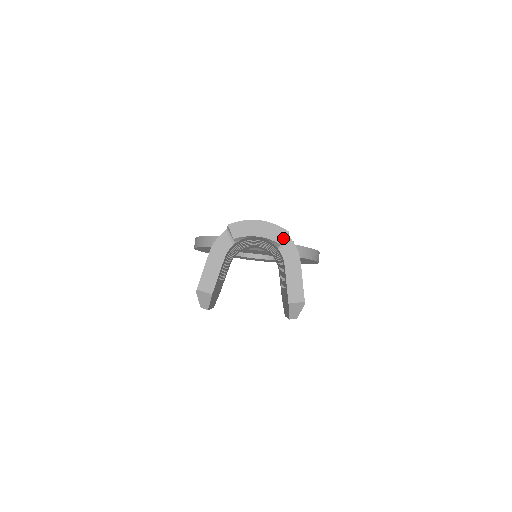
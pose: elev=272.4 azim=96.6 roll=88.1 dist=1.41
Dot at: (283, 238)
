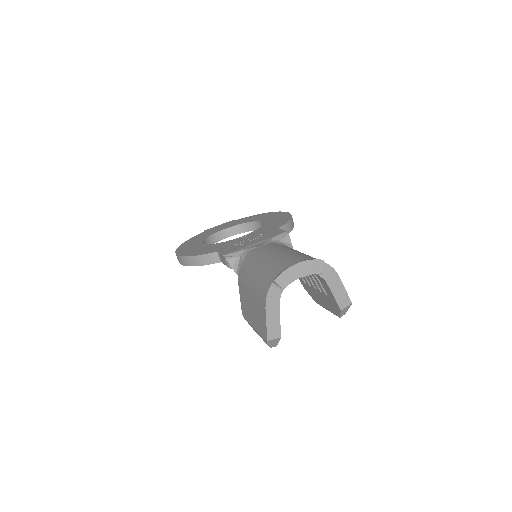
Dot at: (322, 267)
